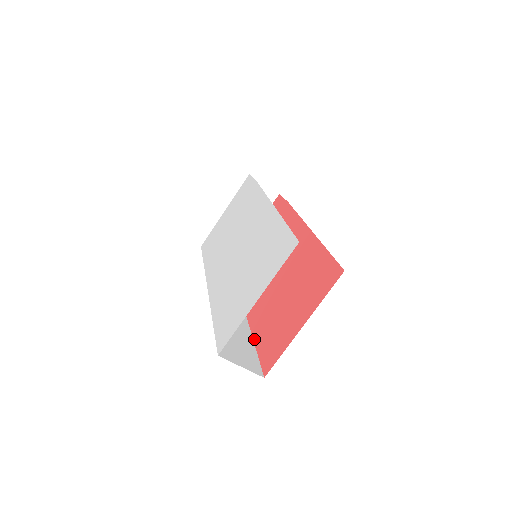
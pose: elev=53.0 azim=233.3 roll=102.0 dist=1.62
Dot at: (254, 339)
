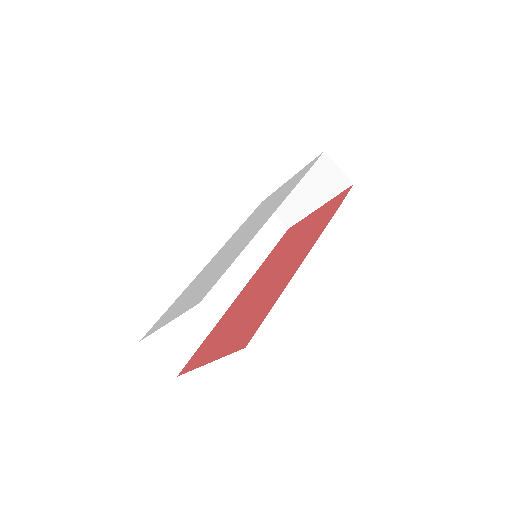
Dot at: (210, 332)
